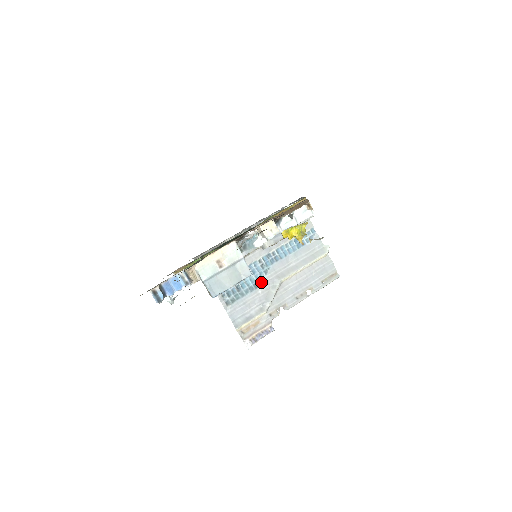
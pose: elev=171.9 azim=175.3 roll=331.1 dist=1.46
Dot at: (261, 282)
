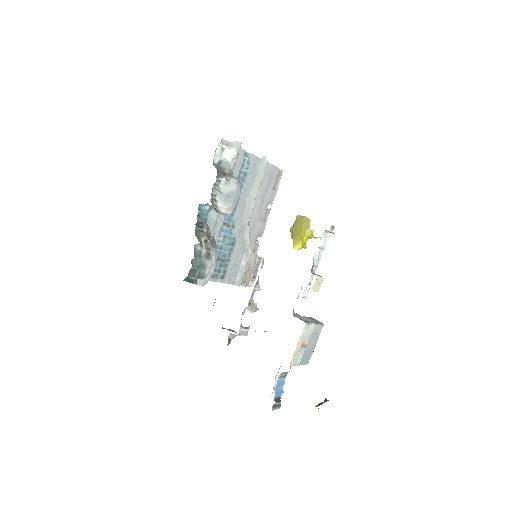
Dot at: (234, 238)
